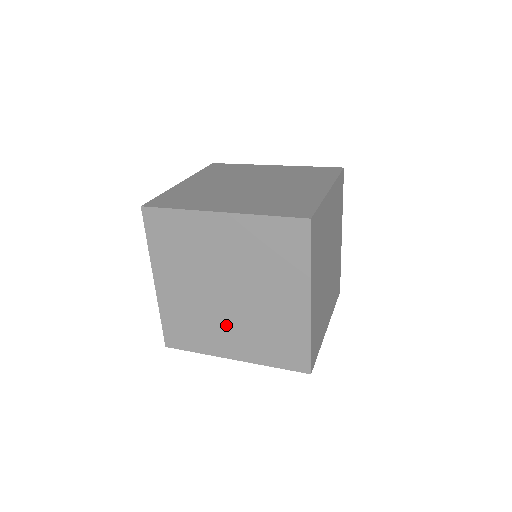
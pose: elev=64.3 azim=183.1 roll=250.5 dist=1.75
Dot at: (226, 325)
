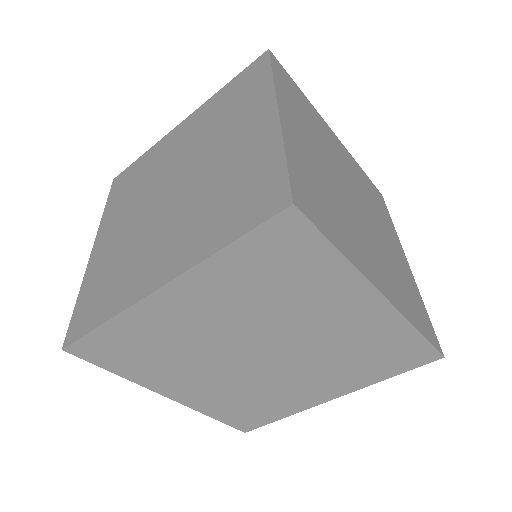
Dot at: (208, 373)
